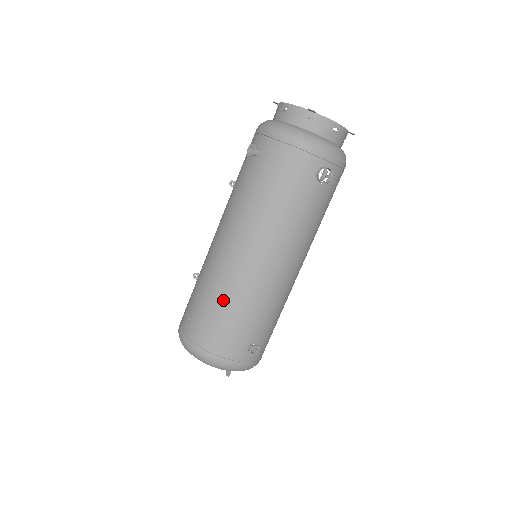
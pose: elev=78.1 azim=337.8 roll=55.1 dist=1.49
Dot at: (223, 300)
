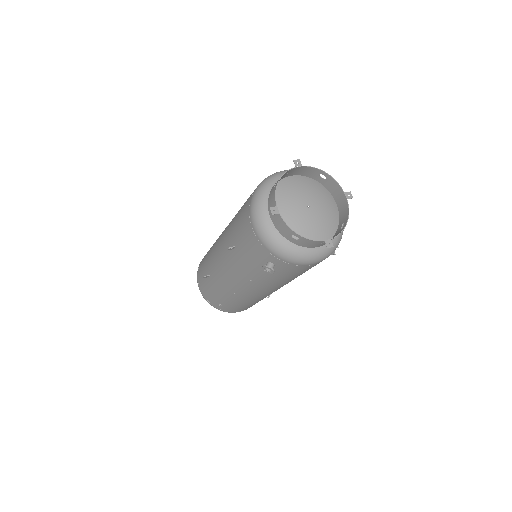
Dot at: (250, 303)
